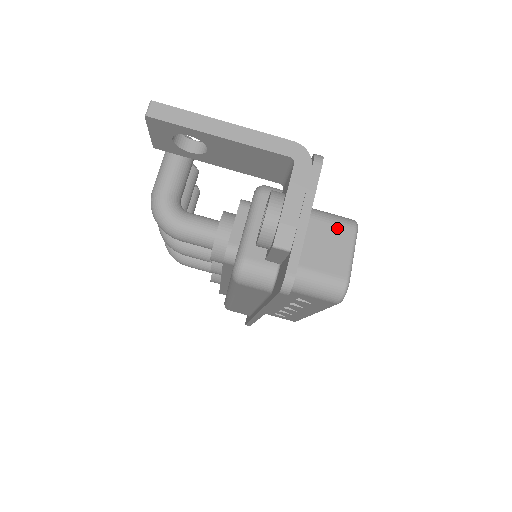
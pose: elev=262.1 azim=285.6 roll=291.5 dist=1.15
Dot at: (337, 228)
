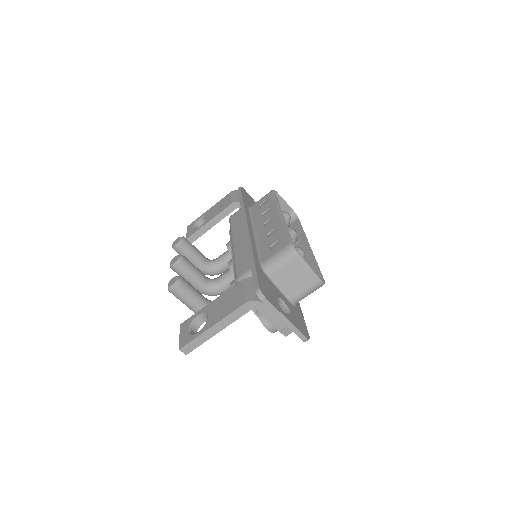
Dot at: (290, 264)
